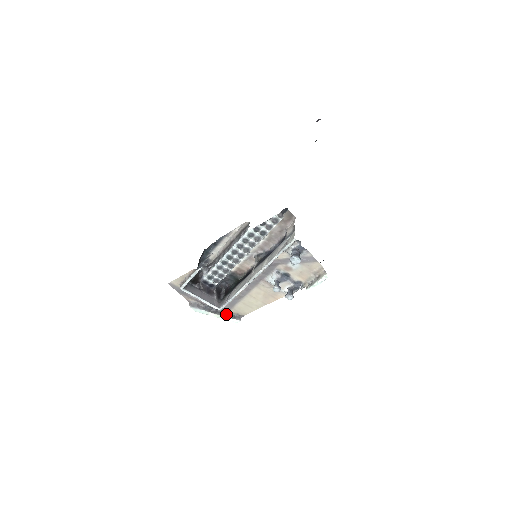
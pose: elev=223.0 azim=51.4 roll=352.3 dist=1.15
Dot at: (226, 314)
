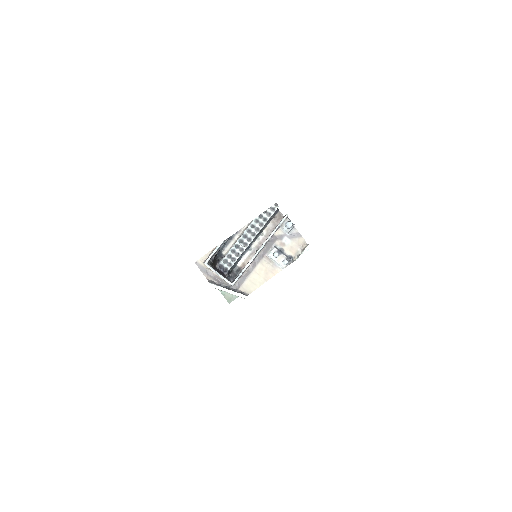
Dot at: (236, 292)
